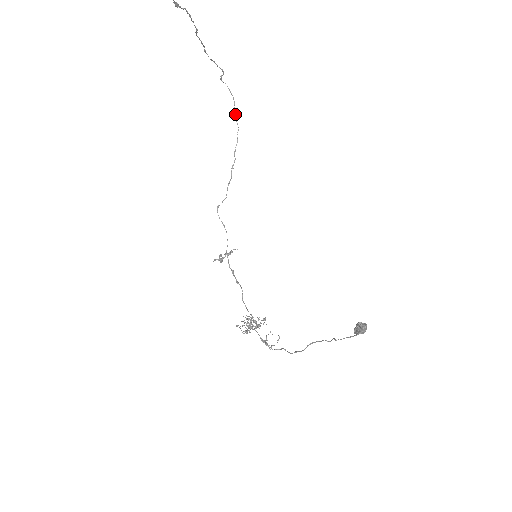
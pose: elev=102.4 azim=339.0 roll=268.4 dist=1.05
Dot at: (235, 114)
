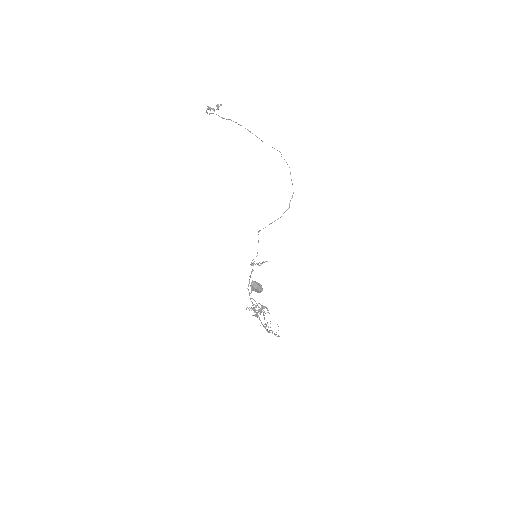
Dot at: occluded
